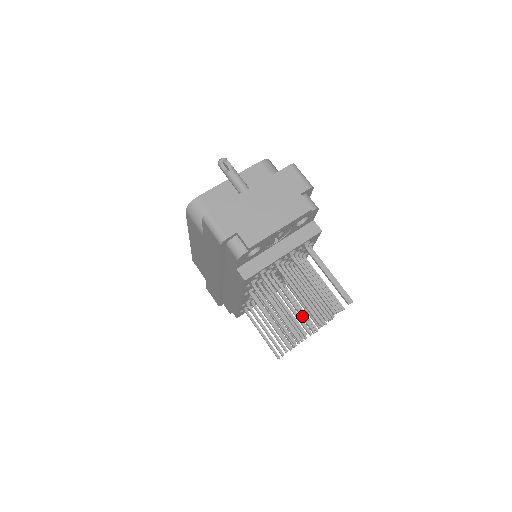
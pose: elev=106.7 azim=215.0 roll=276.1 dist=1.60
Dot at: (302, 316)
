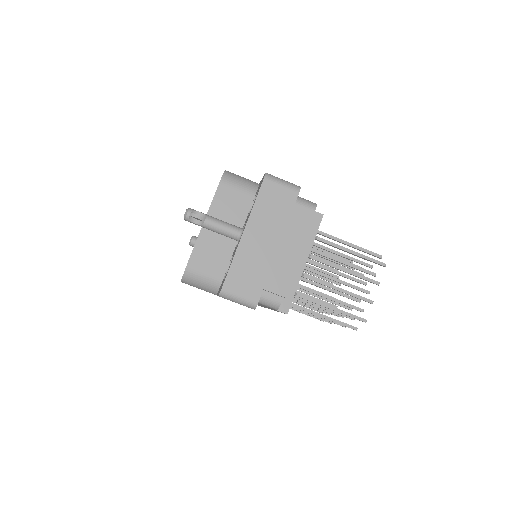
Dot at: (343, 296)
